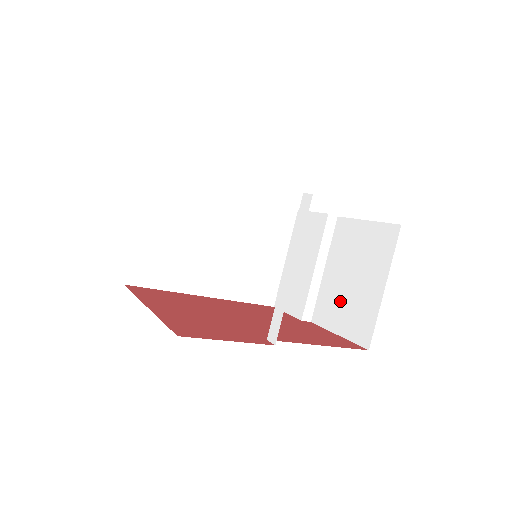
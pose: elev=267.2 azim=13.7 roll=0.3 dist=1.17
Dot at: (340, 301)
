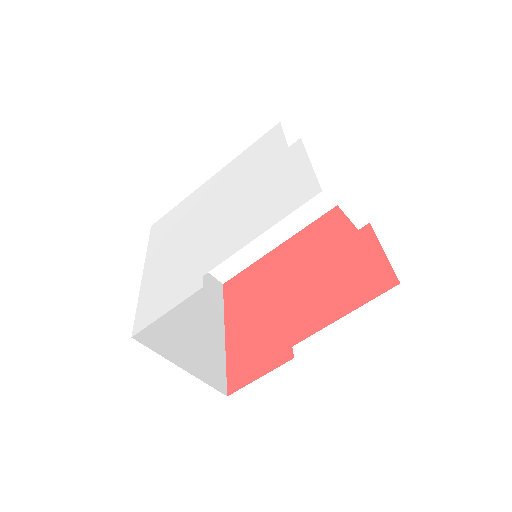
Dot at: occluded
